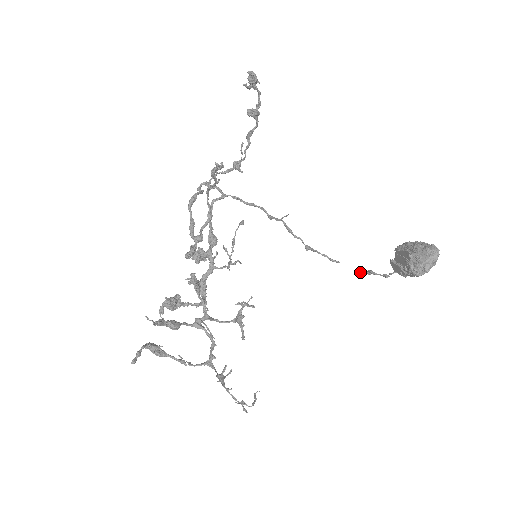
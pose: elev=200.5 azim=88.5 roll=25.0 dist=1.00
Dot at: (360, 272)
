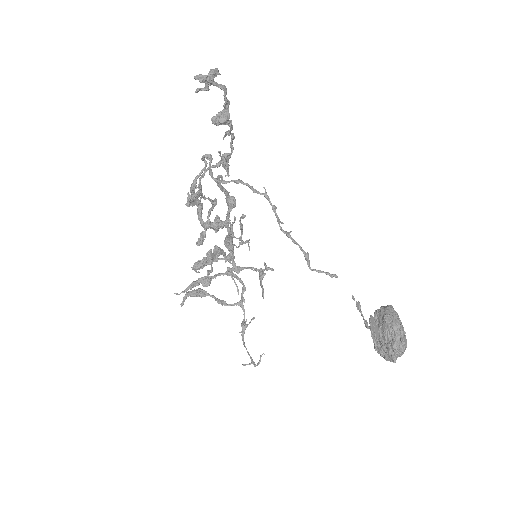
Dot at: (352, 298)
